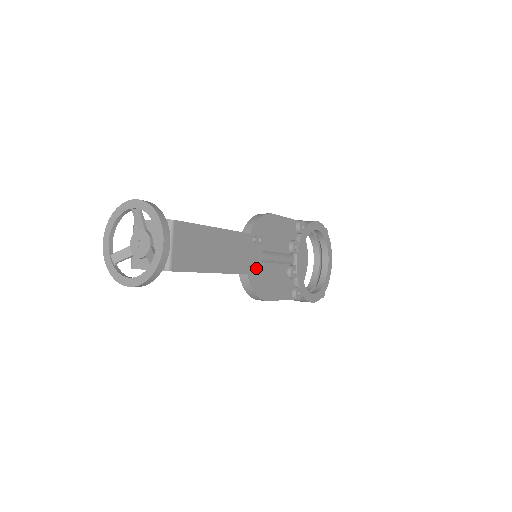
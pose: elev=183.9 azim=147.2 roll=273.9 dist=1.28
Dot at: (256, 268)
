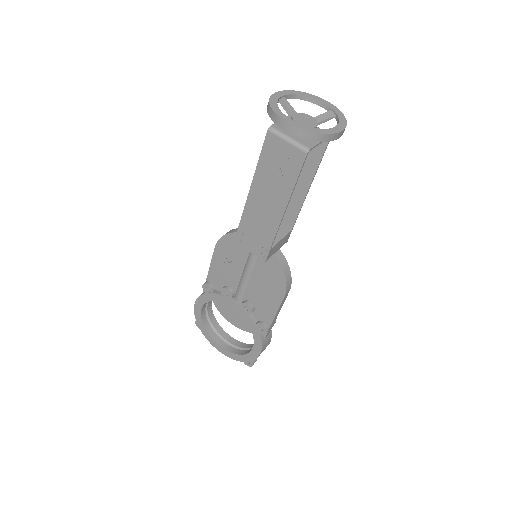
Dot at: (287, 228)
